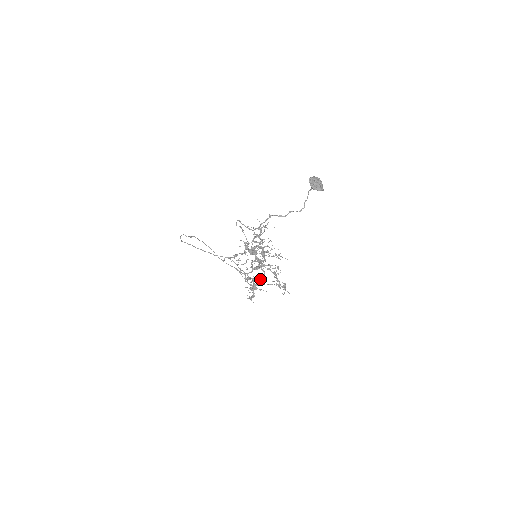
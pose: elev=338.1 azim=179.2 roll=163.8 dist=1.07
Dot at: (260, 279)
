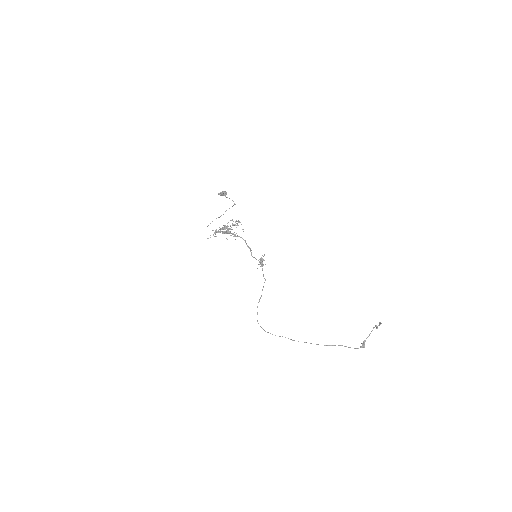
Dot at: (228, 231)
